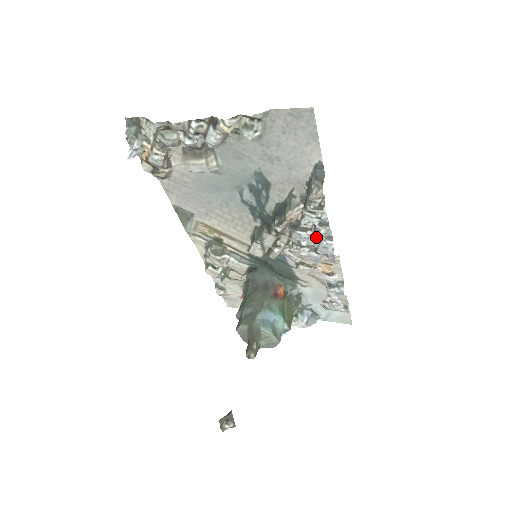
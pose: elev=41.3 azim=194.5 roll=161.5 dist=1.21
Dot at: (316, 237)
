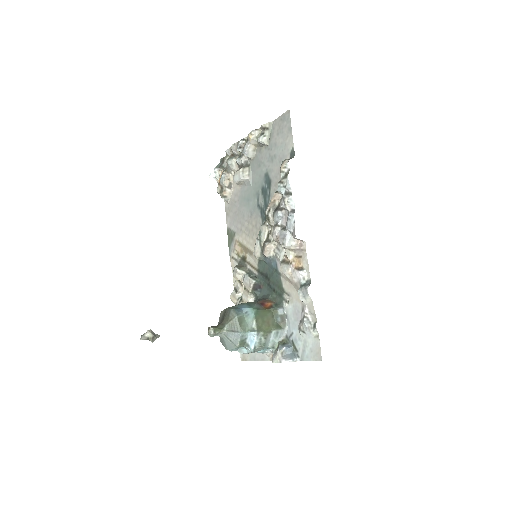
Dot at: (287, 215)
